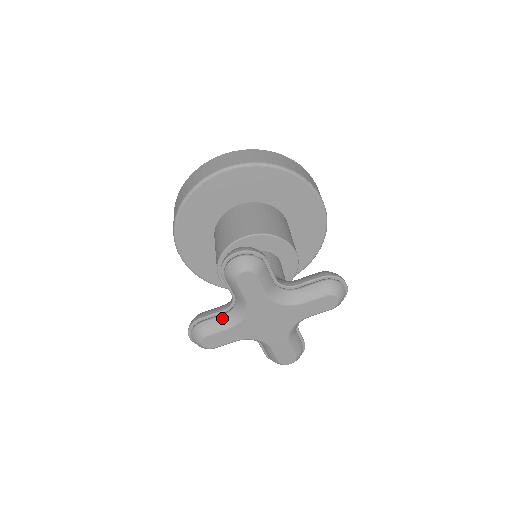
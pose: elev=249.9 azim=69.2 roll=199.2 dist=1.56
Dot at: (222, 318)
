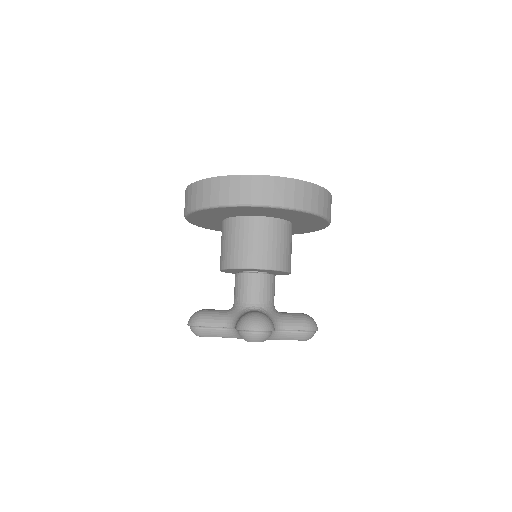
Dot at: (220, 331)
